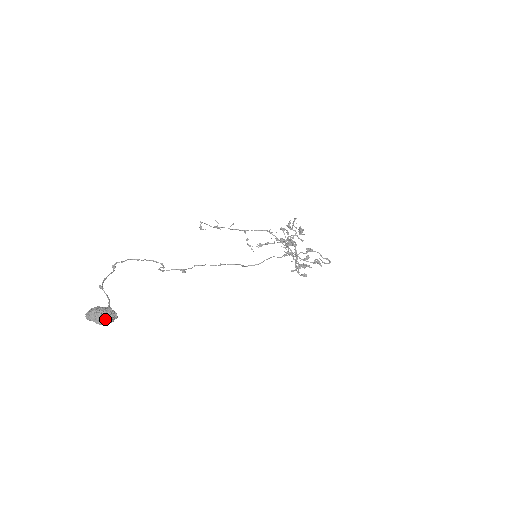
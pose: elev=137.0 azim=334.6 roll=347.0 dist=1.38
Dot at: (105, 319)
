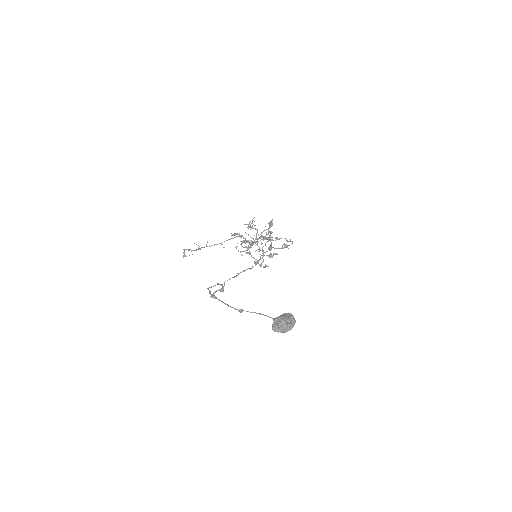
Dot at: (295, 322)
